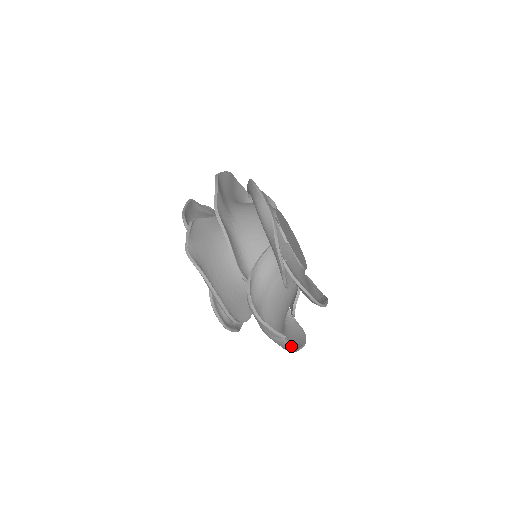
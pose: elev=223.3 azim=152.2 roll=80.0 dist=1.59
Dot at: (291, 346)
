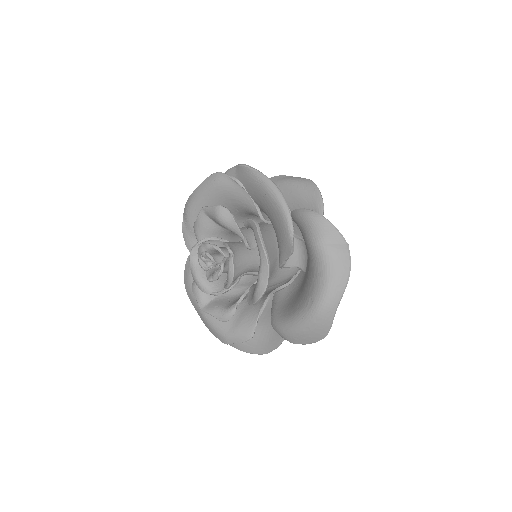
Dot at: (350, 264)
